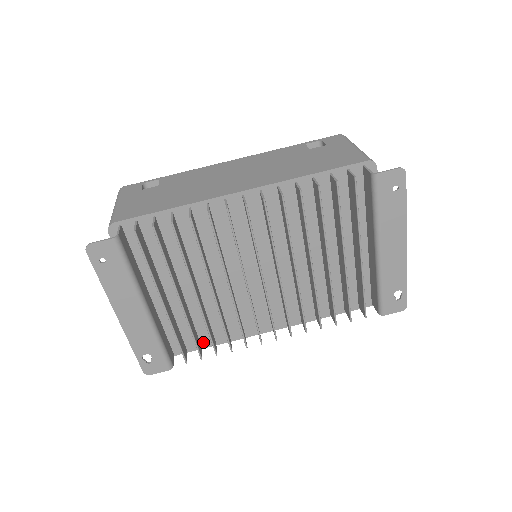
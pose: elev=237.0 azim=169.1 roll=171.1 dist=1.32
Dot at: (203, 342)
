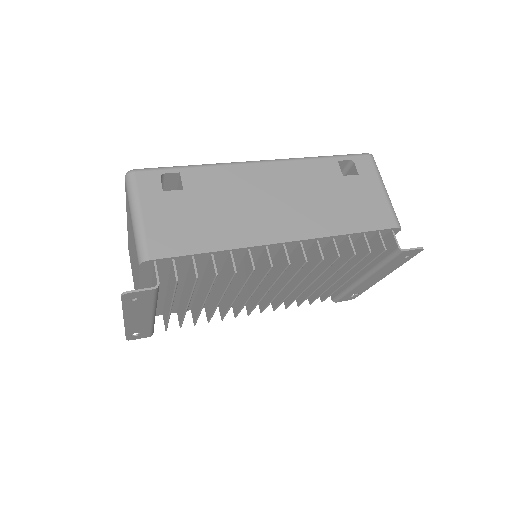
Dot at: occluded
